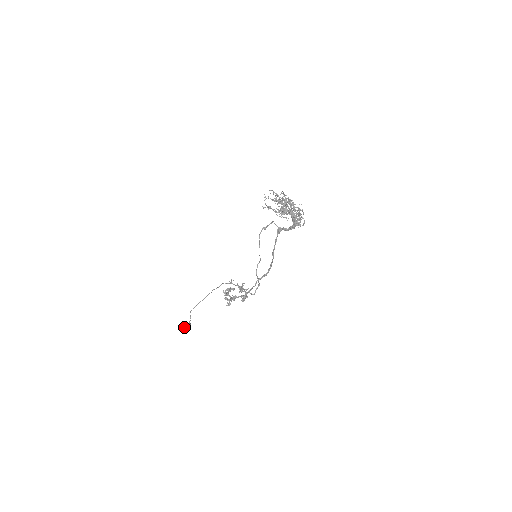
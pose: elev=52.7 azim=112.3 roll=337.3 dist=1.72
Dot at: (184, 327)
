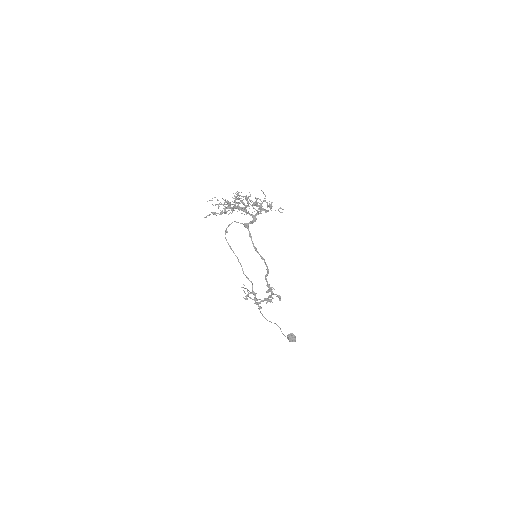
Dot at: occluded
